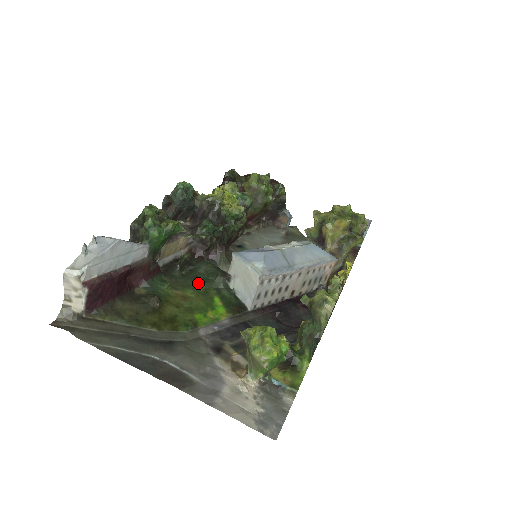
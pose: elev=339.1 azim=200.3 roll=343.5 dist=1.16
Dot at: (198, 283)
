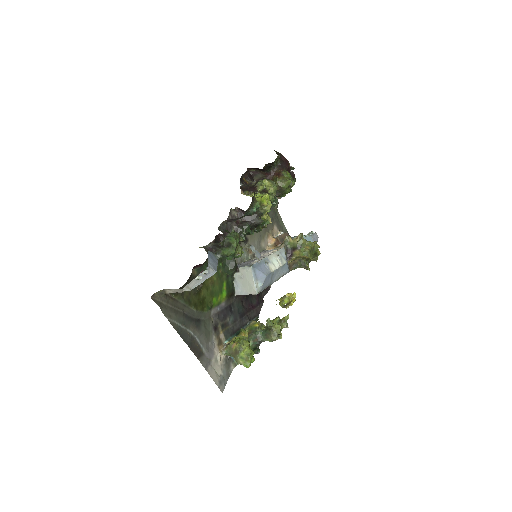
Dot at: (220, 267)
